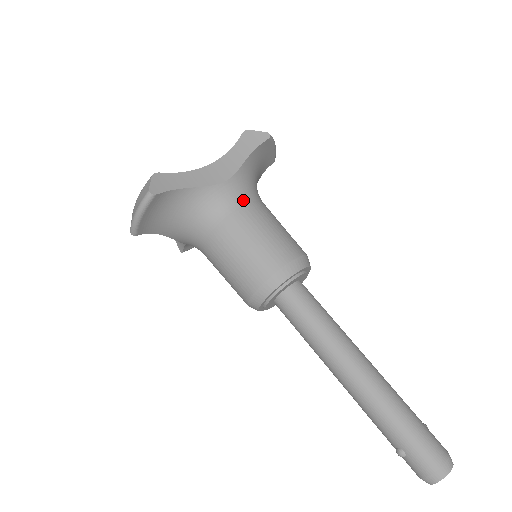
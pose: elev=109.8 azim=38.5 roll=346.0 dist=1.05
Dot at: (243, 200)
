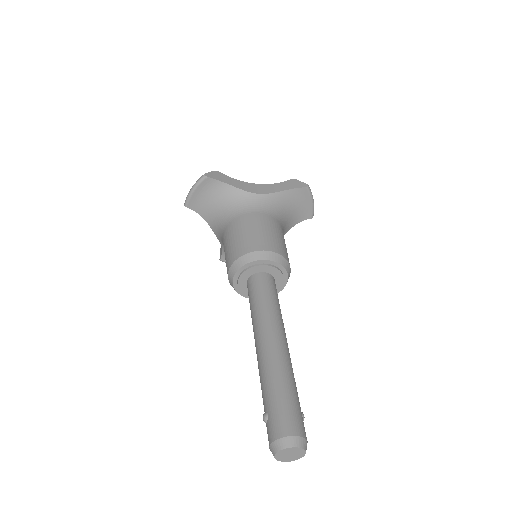
Dot at: (264, 211)
